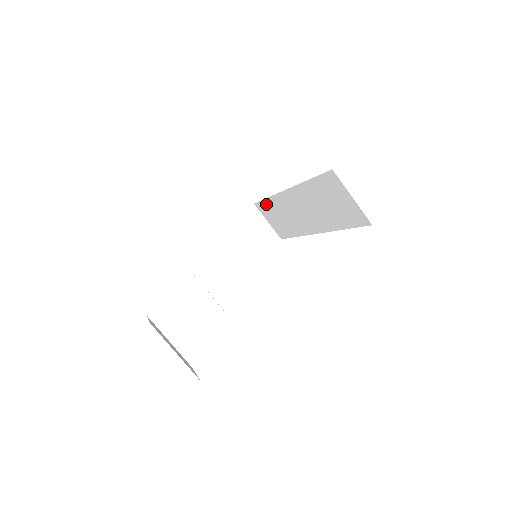
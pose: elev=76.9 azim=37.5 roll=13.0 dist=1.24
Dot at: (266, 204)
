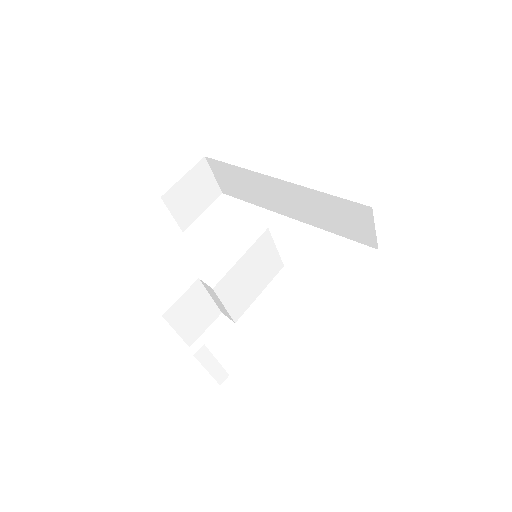
Dot at: (229, 168)
